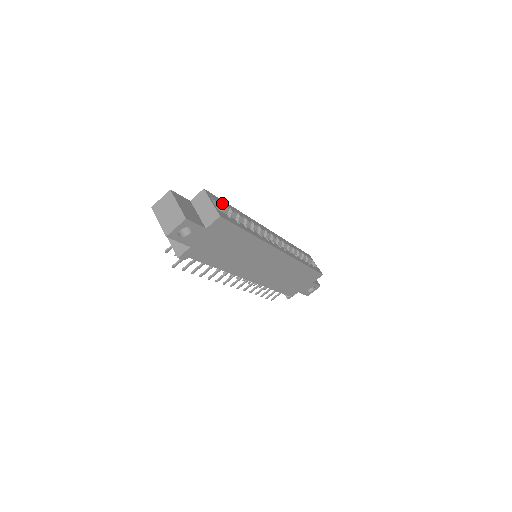
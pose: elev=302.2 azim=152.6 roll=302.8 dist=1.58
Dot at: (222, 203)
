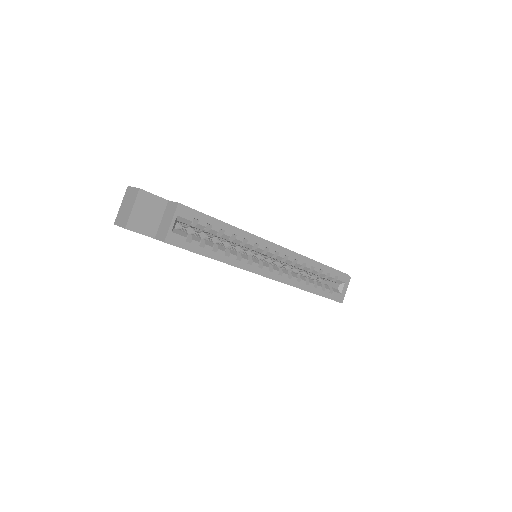
Dot at: (200, 220)
